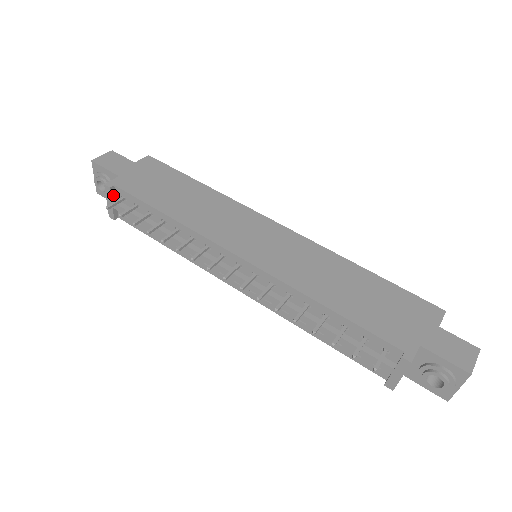
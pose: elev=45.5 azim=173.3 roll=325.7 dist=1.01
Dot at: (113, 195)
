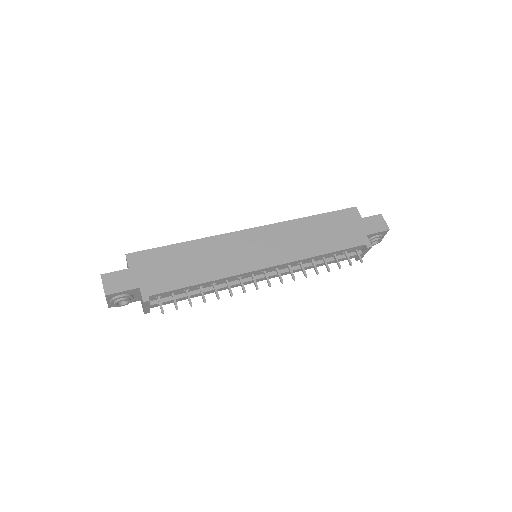
Dot at: (149, 302)
